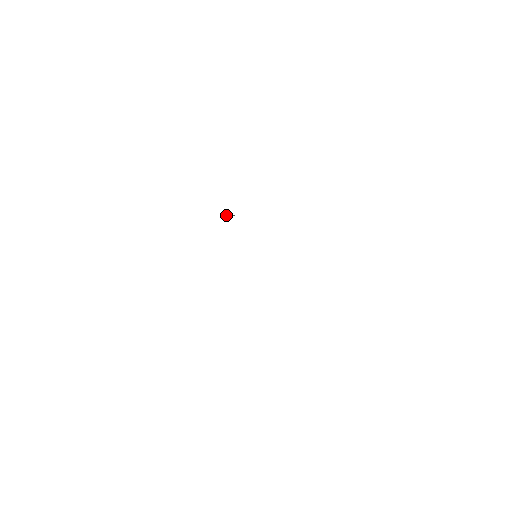
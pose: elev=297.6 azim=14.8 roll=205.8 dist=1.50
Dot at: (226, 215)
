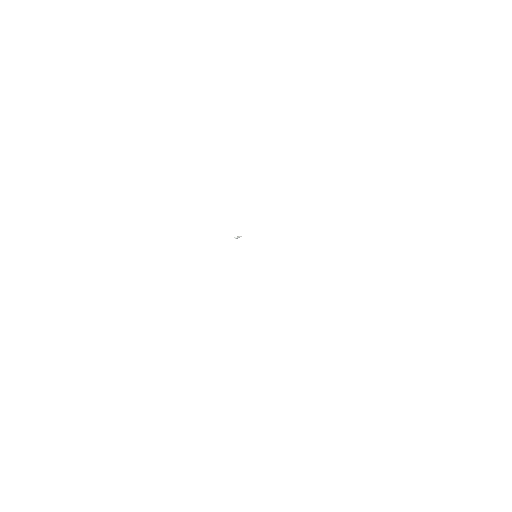
Dot at: (234, 237)
